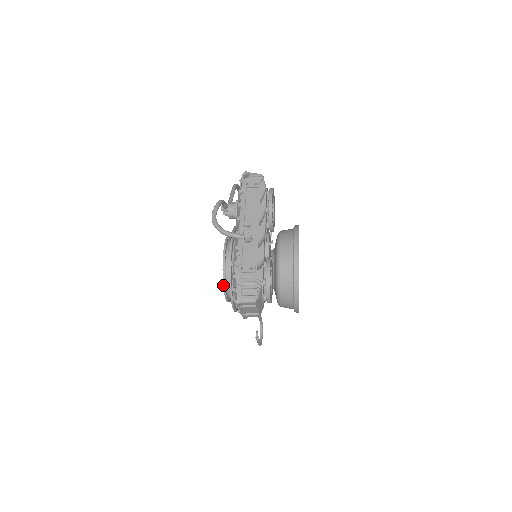
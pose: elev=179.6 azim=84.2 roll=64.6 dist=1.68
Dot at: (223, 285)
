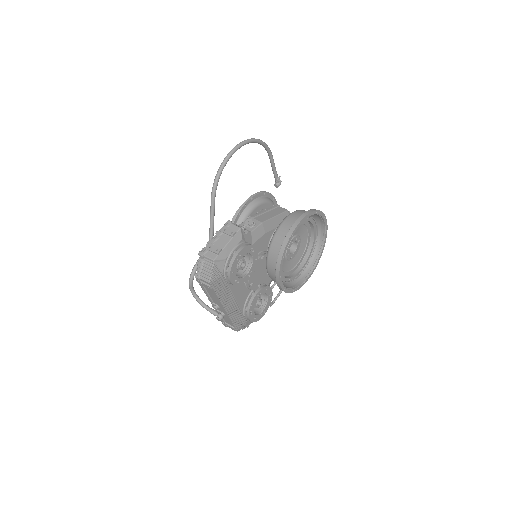
Dot at: occluded
